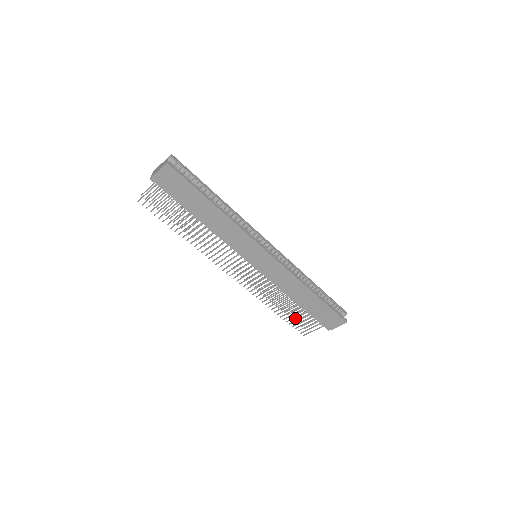
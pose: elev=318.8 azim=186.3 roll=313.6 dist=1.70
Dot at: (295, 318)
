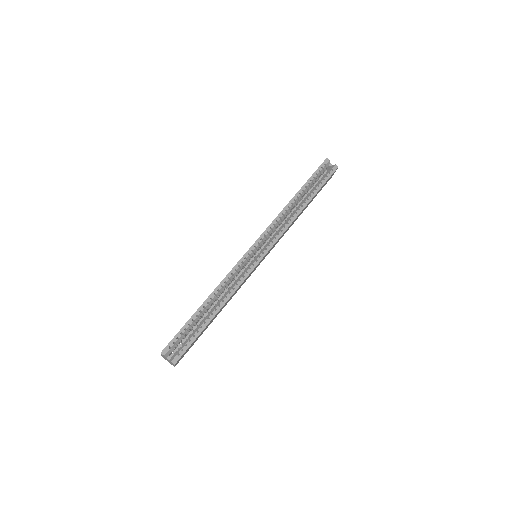
Dot at: occluded
